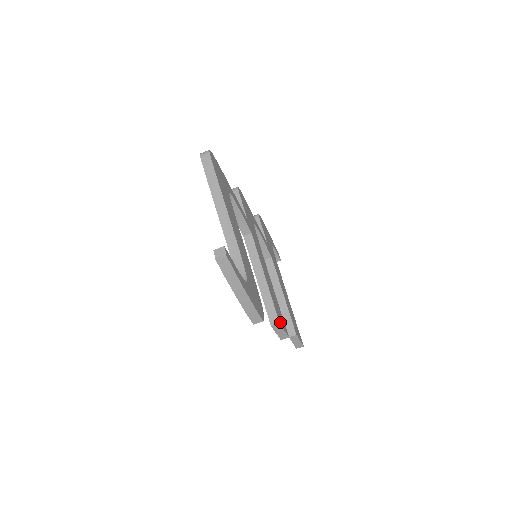
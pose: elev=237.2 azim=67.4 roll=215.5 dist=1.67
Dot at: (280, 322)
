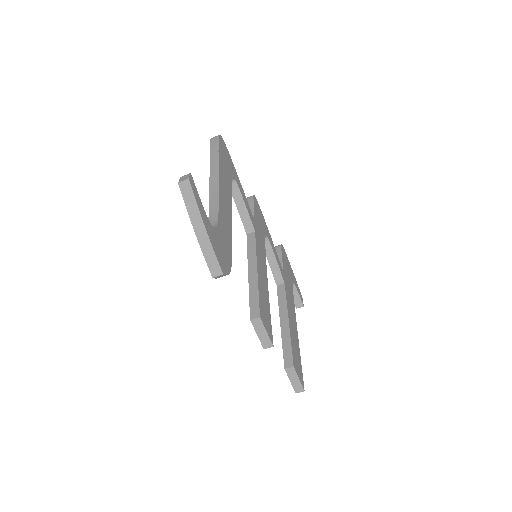
Dot at: (262, 318)
